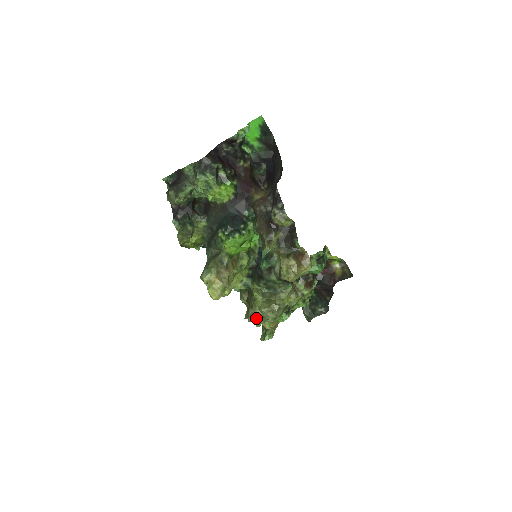
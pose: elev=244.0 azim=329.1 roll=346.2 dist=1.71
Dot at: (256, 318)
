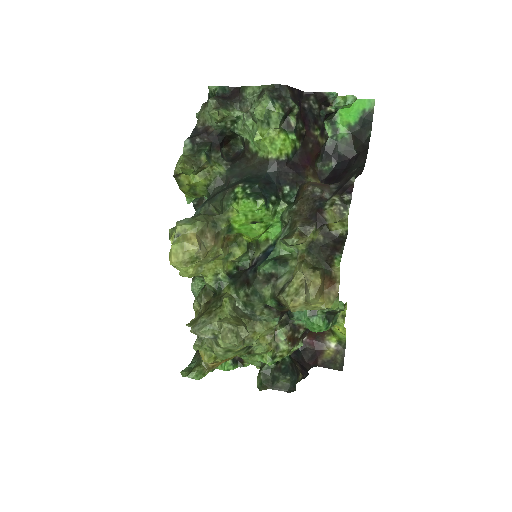
Dot at: (206, 331)
